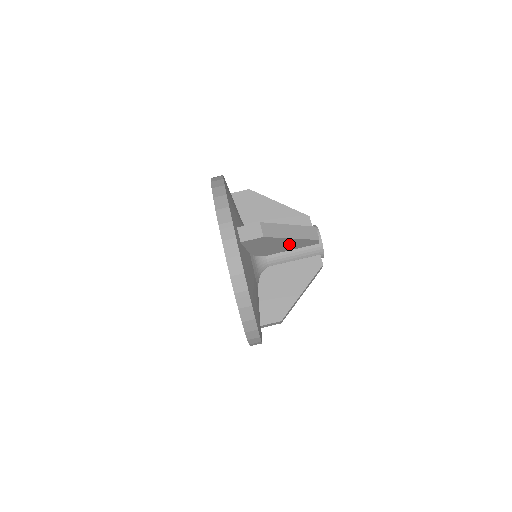
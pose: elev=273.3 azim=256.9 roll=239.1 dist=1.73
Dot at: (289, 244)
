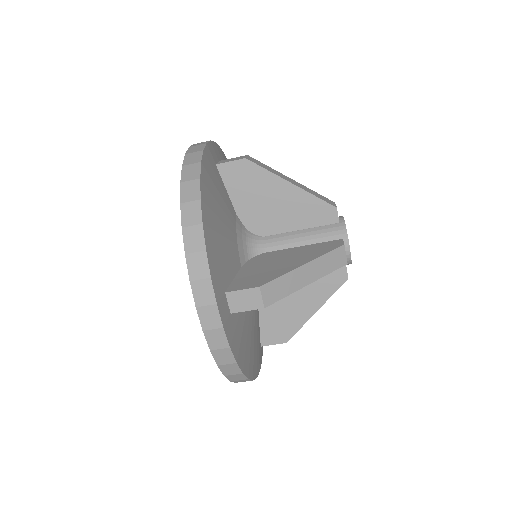
Dot at: occluded
